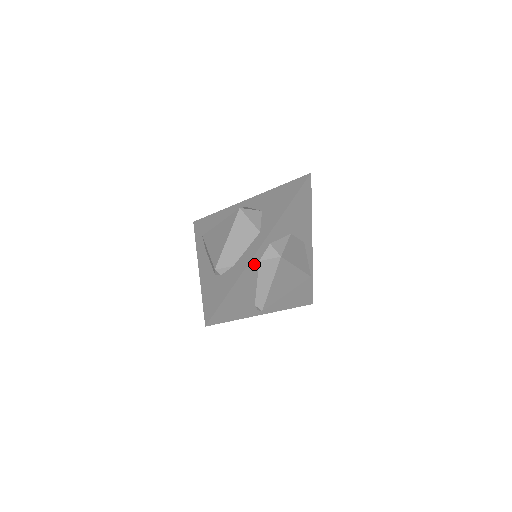
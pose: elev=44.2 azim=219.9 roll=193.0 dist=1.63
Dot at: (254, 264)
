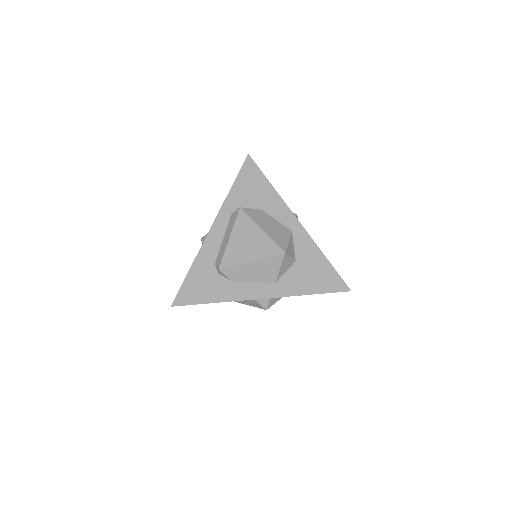
Dot at: occluded
